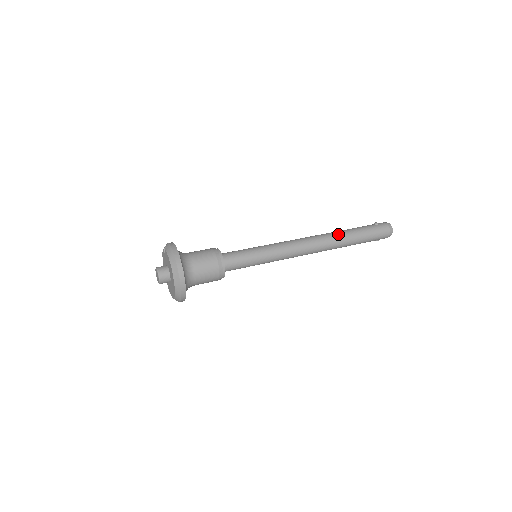
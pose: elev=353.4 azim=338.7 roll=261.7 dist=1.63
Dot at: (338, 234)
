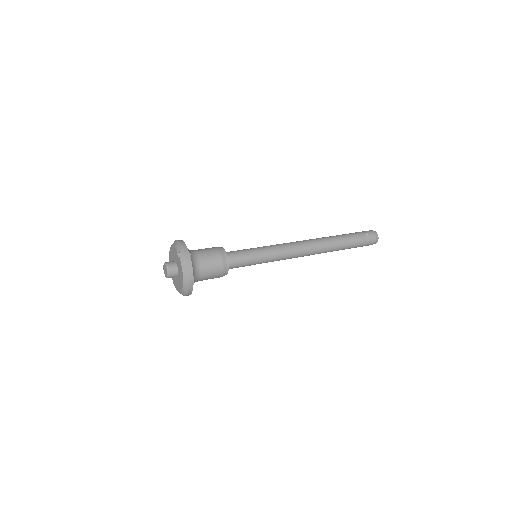
Dot at: (332, 245)
